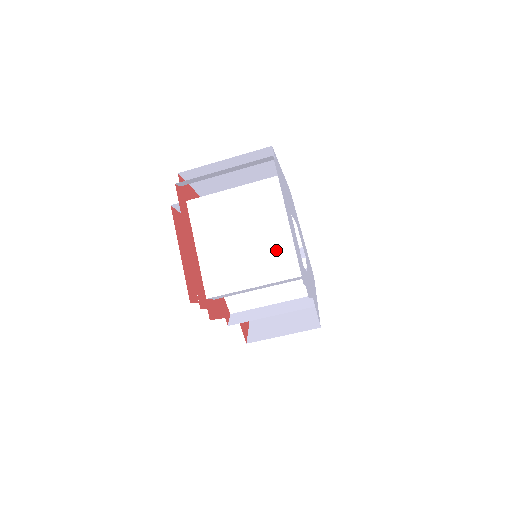
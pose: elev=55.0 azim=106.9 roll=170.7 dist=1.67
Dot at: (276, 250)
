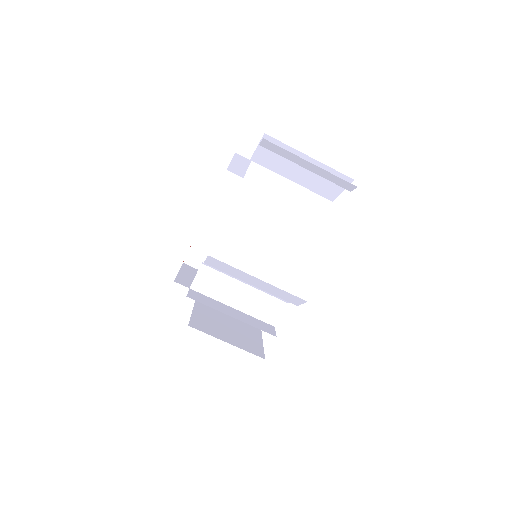
Dot at: (299, 262)
